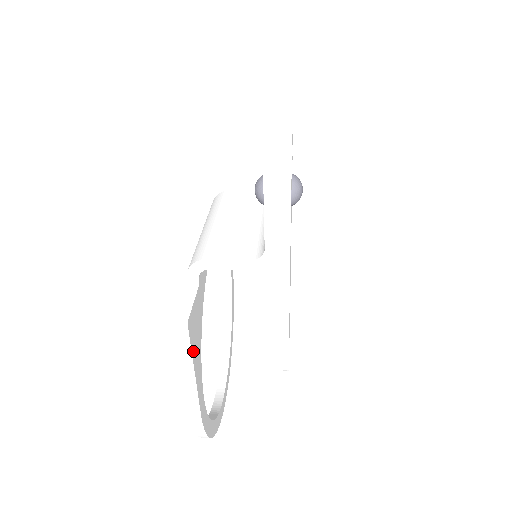
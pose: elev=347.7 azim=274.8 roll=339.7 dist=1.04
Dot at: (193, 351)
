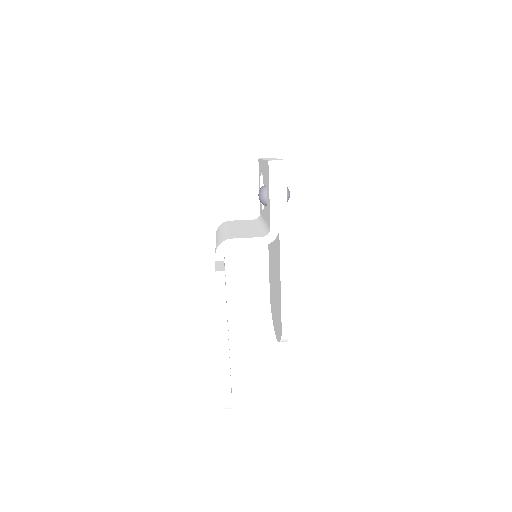
Dot at: occluded
